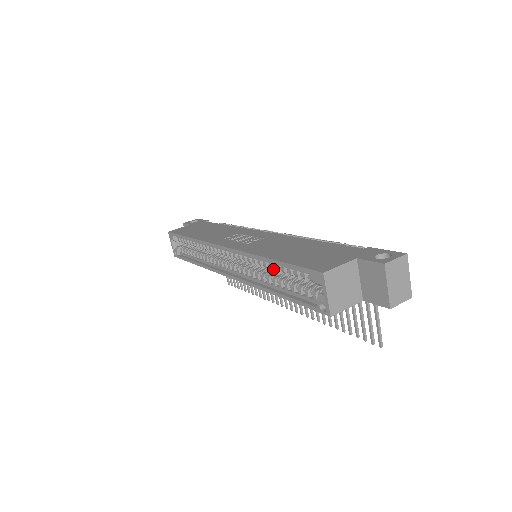
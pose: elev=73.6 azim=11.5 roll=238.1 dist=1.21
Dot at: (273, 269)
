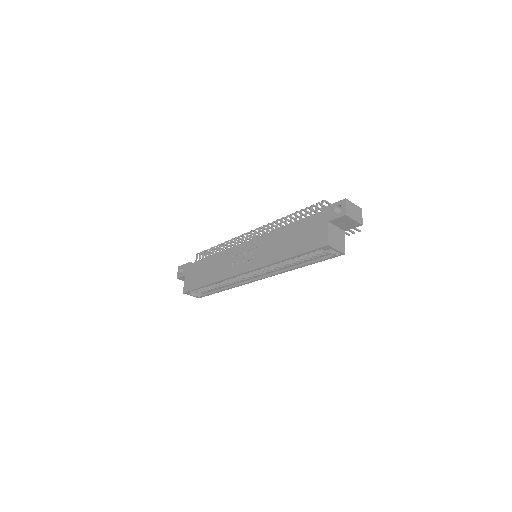
Dot at: occluded
